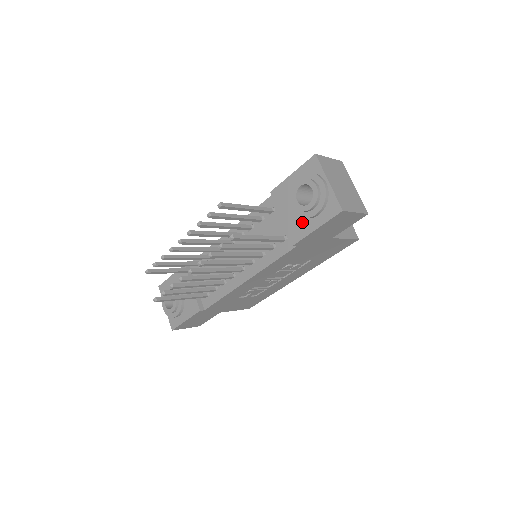
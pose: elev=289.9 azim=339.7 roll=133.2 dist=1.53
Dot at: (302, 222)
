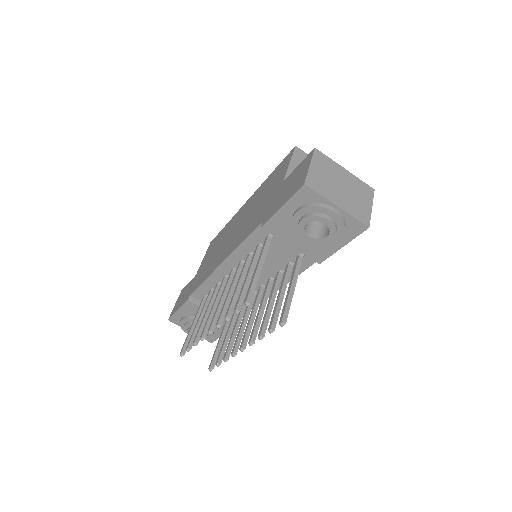
Dot at: (320, 245)
